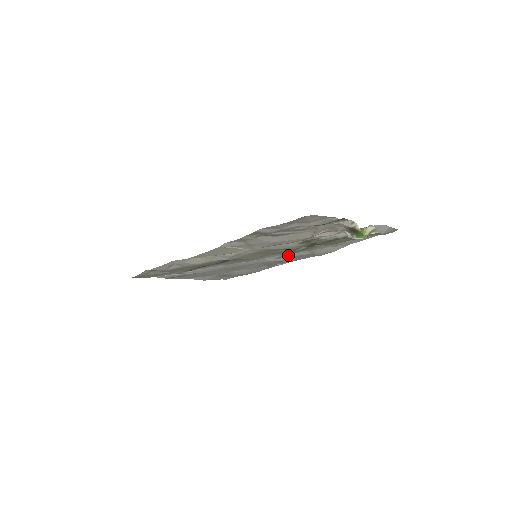
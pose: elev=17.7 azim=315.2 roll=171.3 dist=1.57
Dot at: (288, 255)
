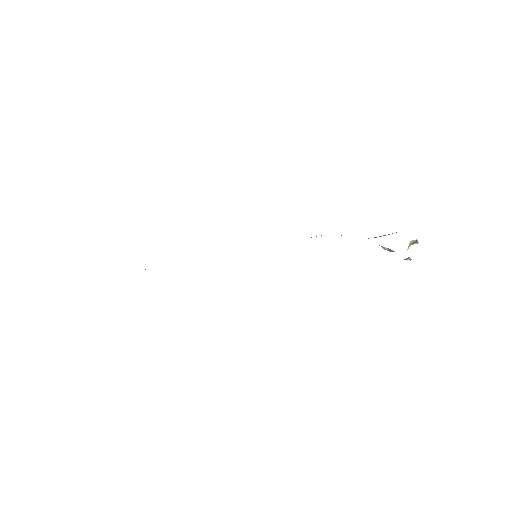
Dot at: occluded
